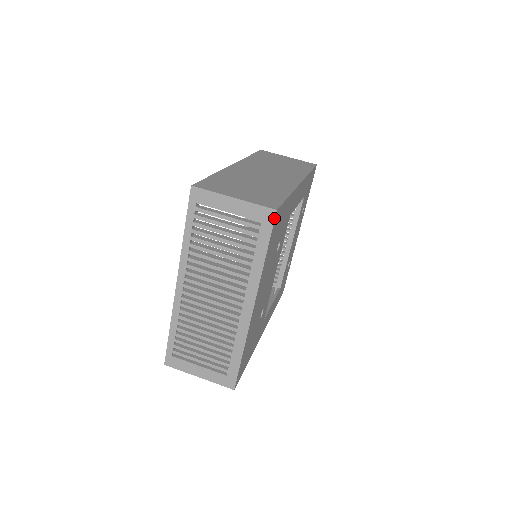
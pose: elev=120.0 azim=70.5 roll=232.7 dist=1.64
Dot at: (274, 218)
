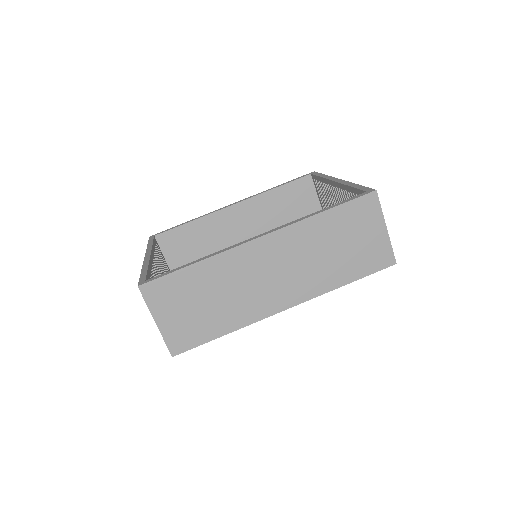
Dot at: occluded
